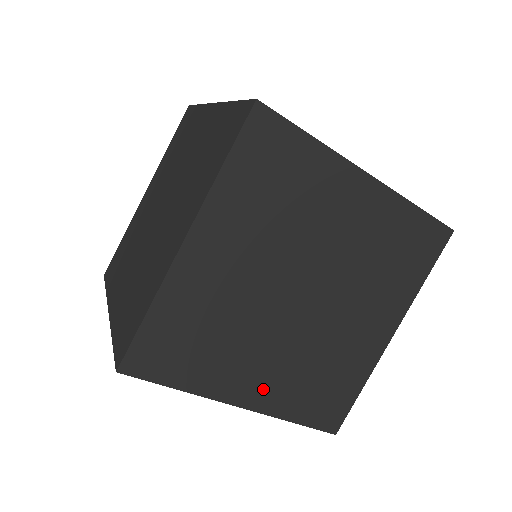
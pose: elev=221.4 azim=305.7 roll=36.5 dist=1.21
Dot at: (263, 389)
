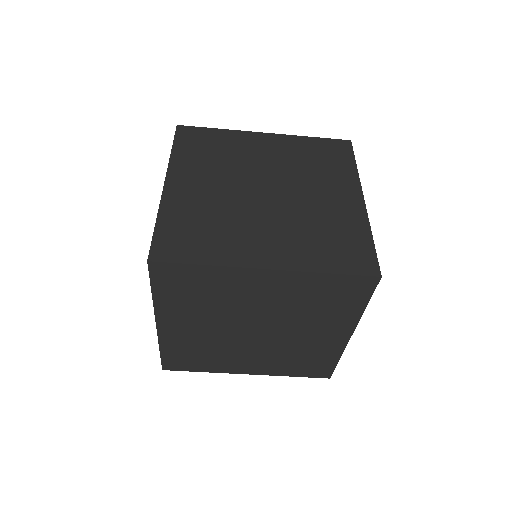
Dot at: (258, 367)
